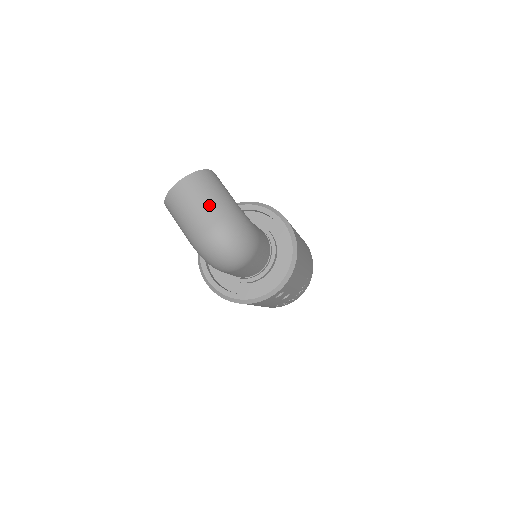
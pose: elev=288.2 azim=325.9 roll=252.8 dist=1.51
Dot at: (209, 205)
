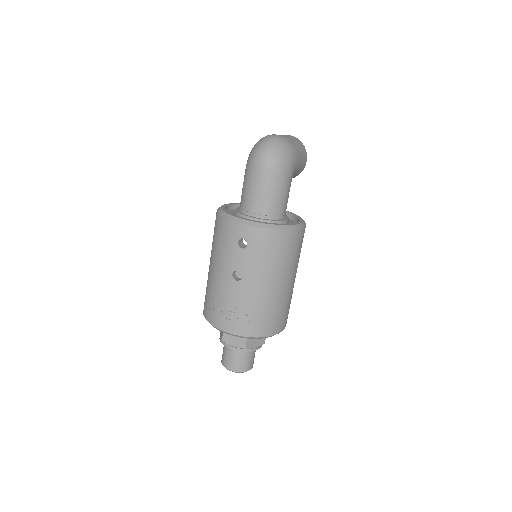
Dot at: (289, 138)
